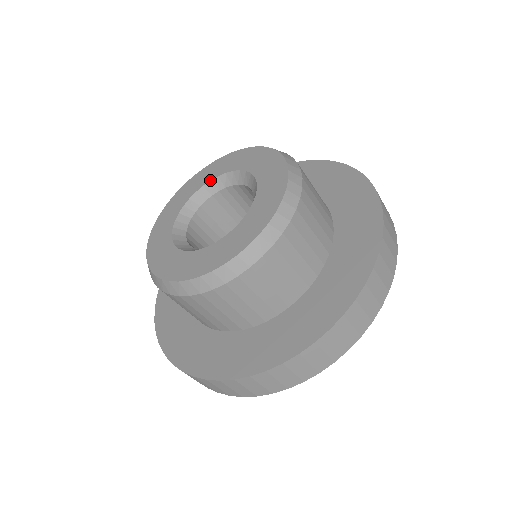
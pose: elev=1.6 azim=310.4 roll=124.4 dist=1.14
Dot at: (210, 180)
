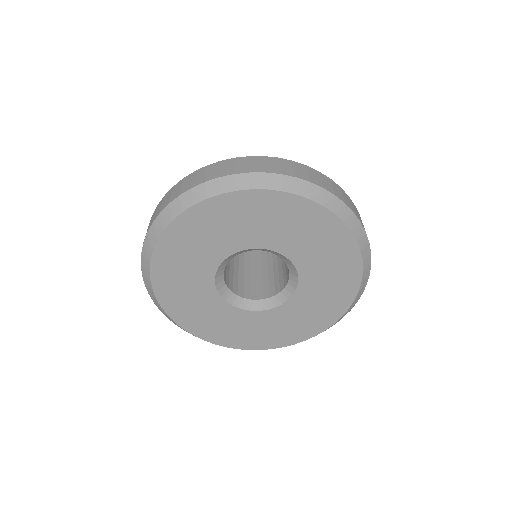
Dot at: occluded
